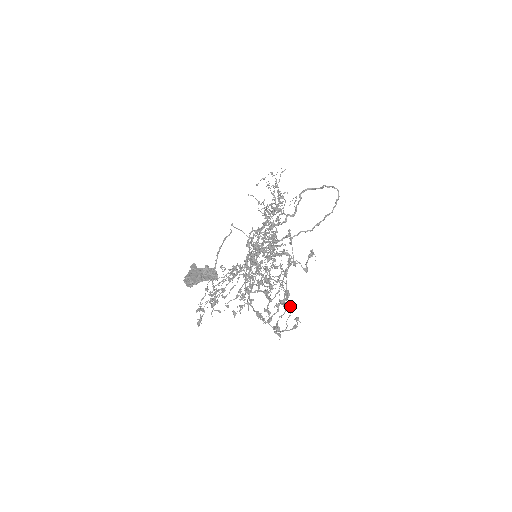
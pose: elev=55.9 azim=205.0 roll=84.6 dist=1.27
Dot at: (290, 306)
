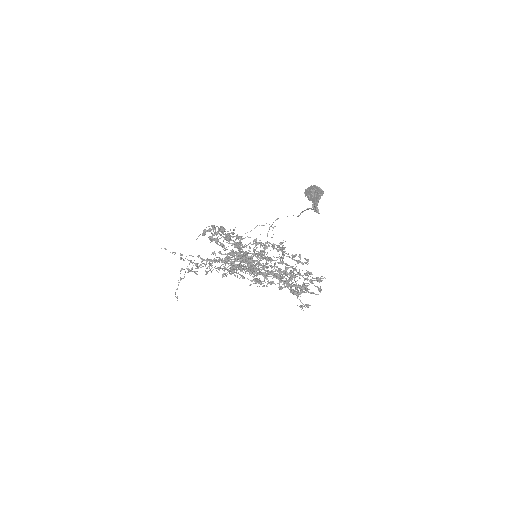
Dot at: occluded
